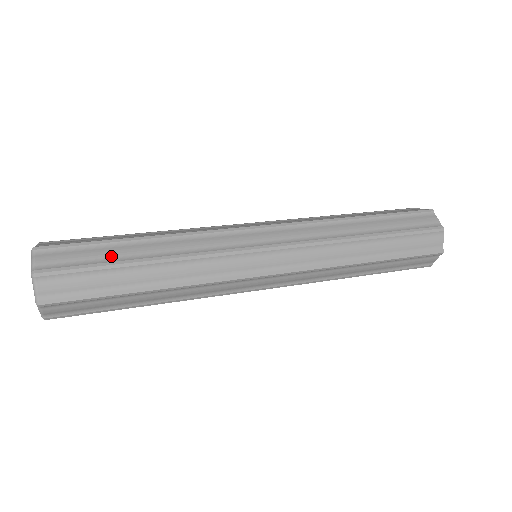
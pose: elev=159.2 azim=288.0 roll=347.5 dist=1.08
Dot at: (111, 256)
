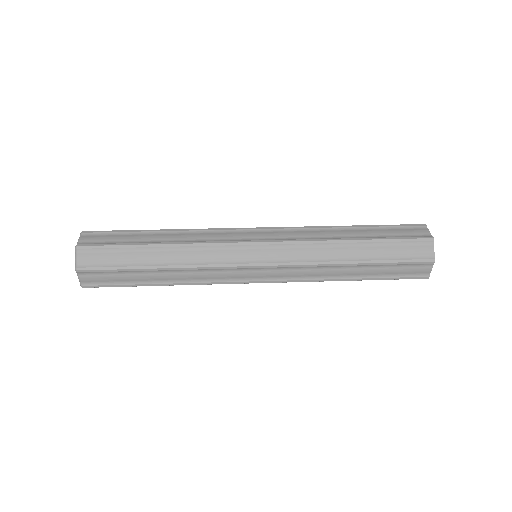
Dot at: (132, 260)
